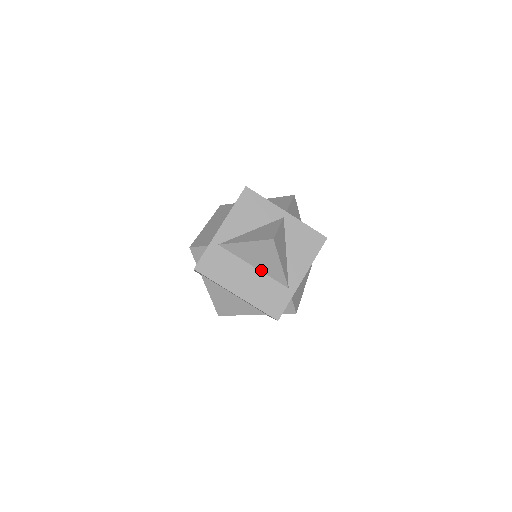
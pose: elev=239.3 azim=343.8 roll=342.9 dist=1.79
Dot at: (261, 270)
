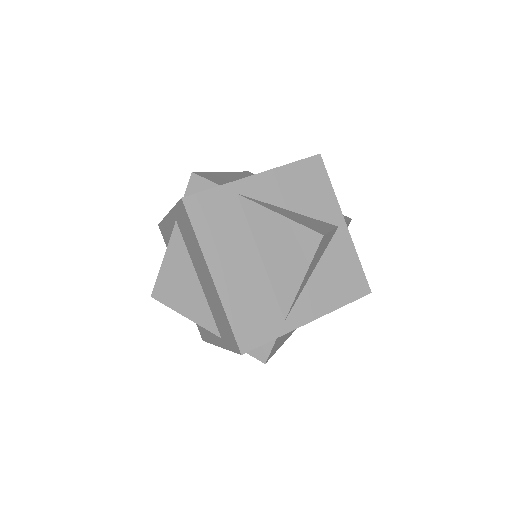
Dot at: (267, 269)
